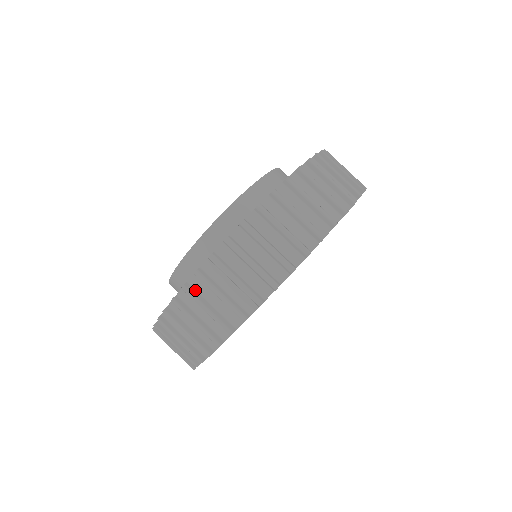
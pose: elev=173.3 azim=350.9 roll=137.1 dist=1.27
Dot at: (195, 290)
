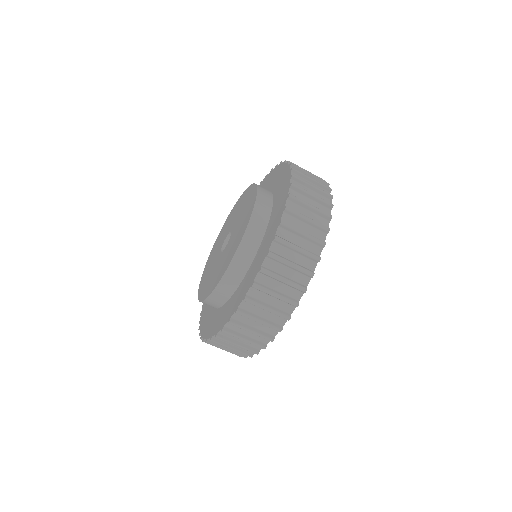
Dot at: (261, 284)
